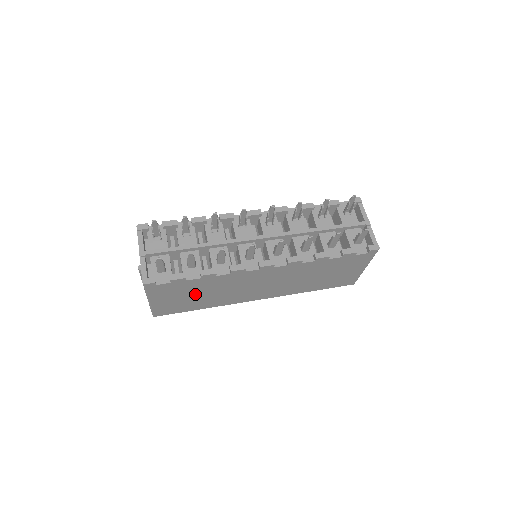
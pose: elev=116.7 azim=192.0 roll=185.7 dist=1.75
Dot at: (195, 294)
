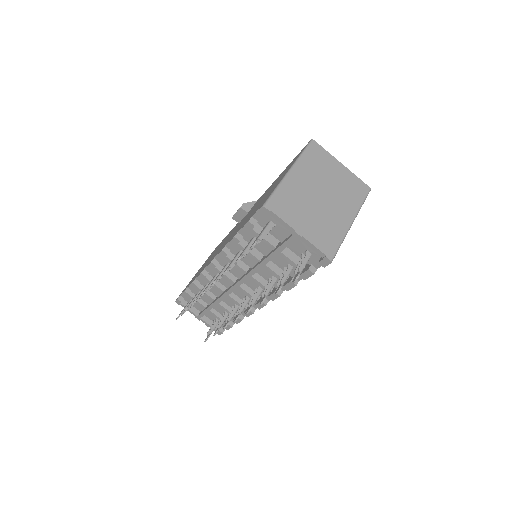
Dot at: occluded
